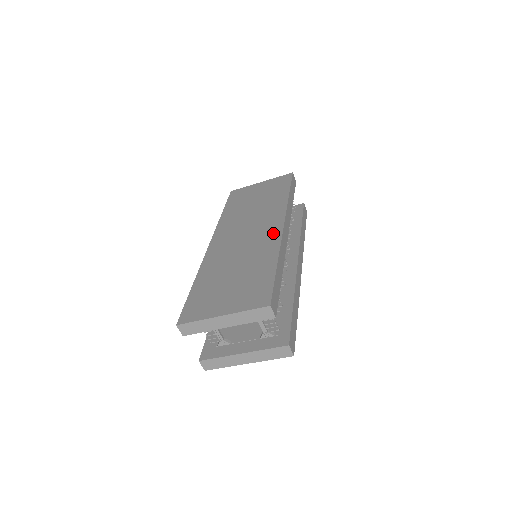
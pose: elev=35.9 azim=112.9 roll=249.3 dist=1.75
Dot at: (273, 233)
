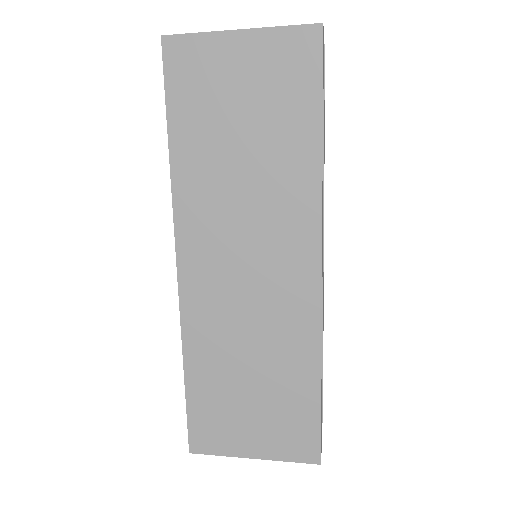
Dot at: (304, 291)
